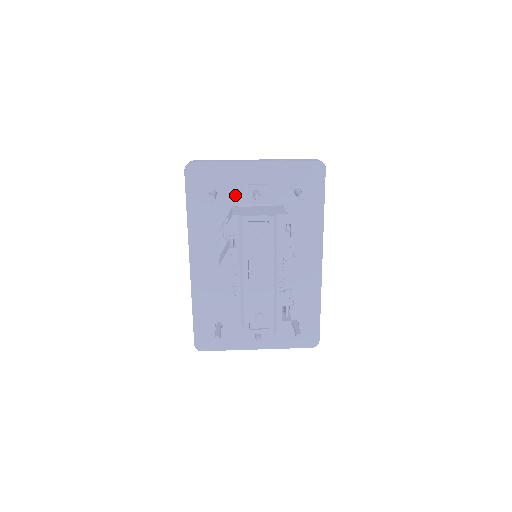
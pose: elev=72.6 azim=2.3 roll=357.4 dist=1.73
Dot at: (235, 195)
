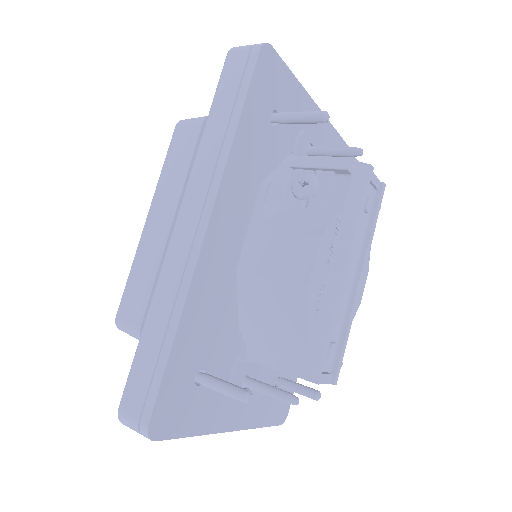
Dot at: (291, 139)
